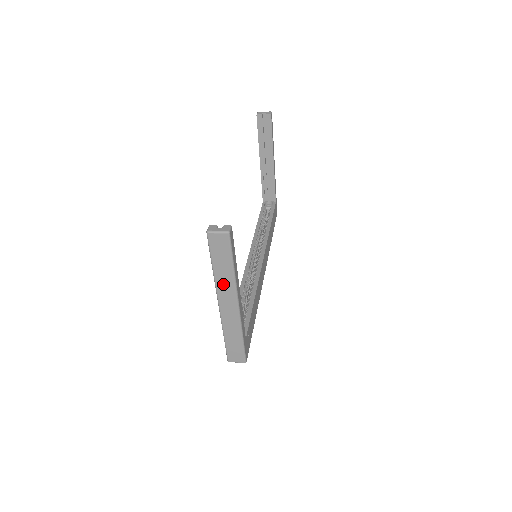
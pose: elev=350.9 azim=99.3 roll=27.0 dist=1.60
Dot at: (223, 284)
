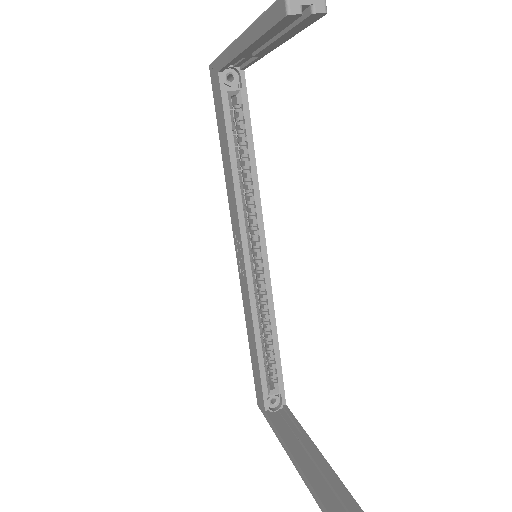
Dot at: occluded
